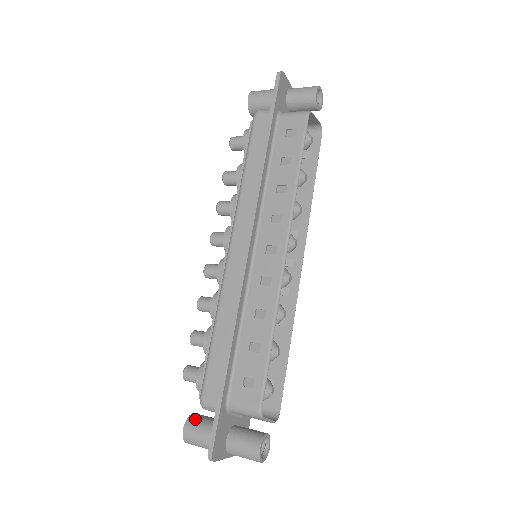
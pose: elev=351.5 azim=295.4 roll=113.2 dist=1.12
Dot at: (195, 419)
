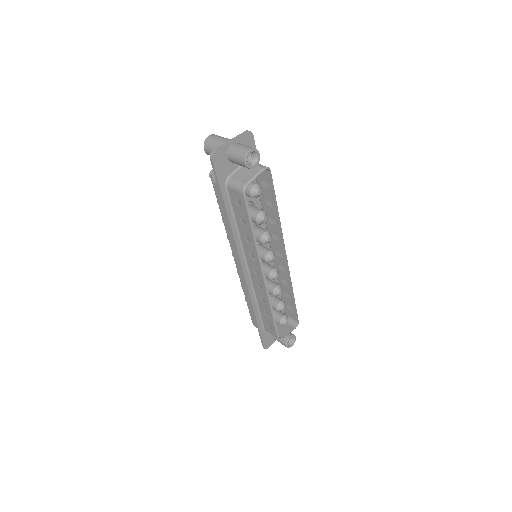
Dot at: occluded
